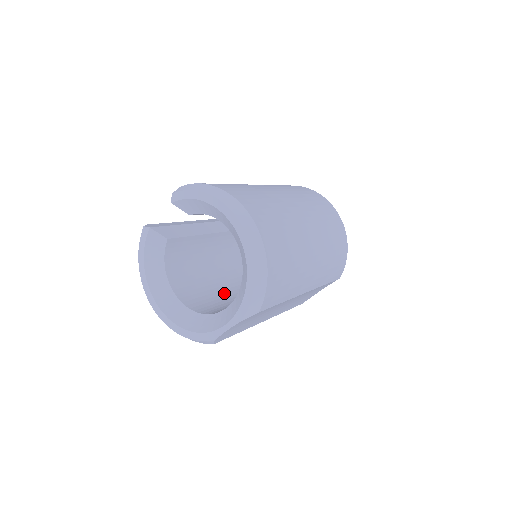
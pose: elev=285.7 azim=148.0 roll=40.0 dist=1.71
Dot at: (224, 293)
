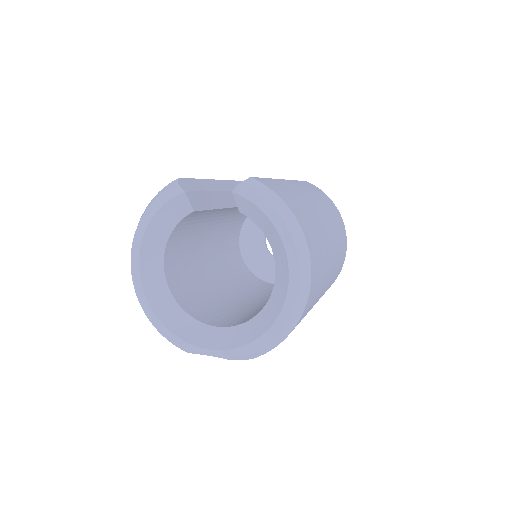
Dot at: (203, 274)
